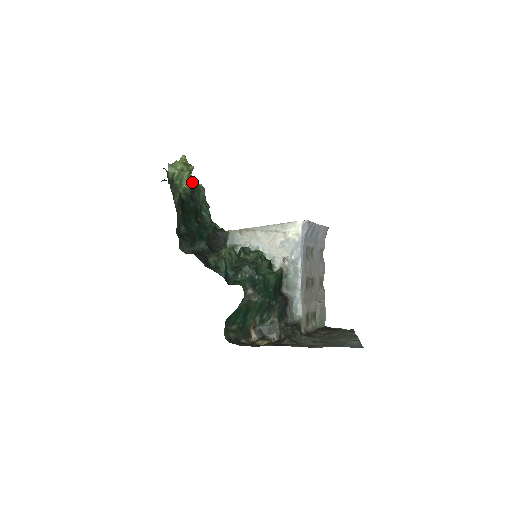
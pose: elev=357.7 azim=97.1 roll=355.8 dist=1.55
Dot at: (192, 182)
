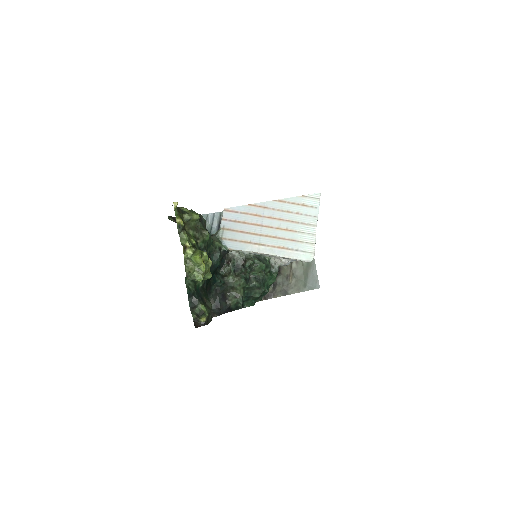
Dot at: occluded
